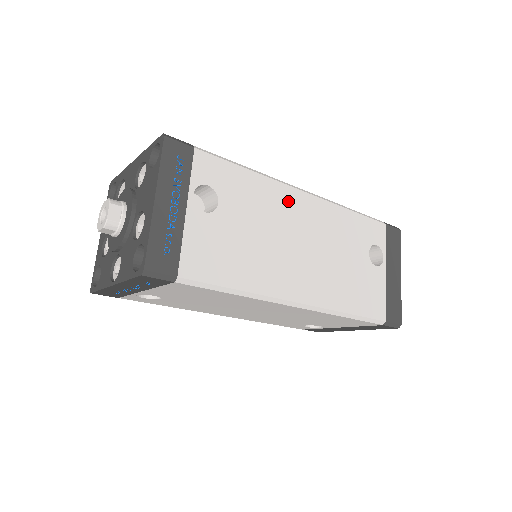
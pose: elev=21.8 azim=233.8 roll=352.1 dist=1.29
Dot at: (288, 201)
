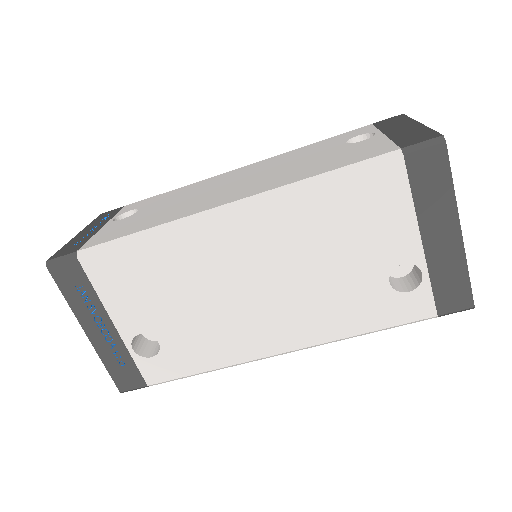
Dot at: (219, 179)
